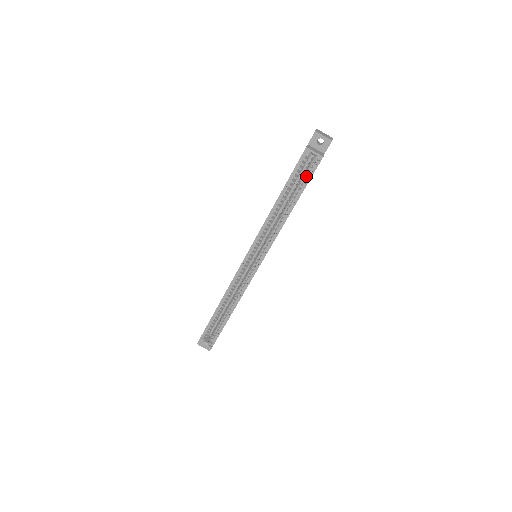
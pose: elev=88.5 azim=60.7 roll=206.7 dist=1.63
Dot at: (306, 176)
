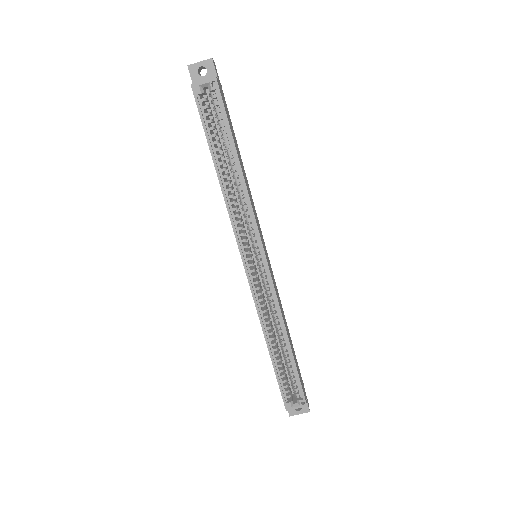
Dot at: (220, 117)
